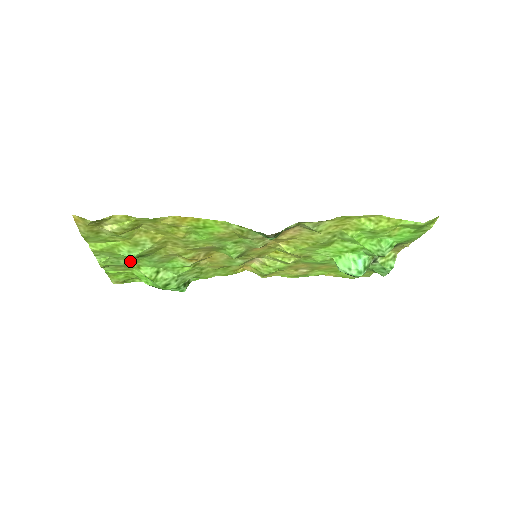
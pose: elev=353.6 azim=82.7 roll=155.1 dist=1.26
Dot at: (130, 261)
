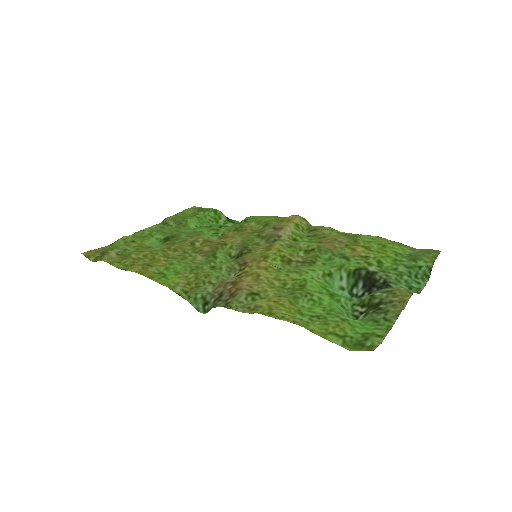
Dot at: (171, 229)
